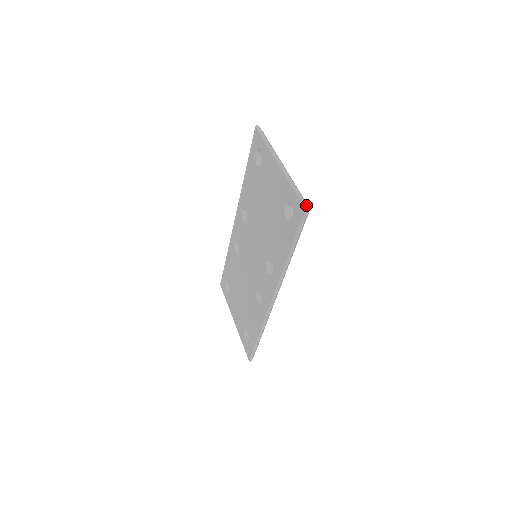
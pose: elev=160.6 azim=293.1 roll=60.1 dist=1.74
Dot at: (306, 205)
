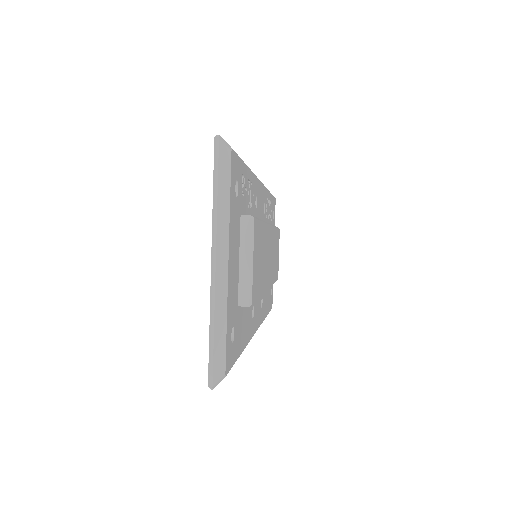
Dot at: (211, 380)
